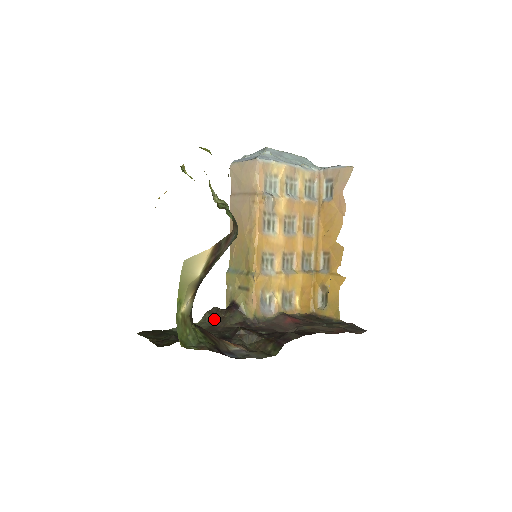
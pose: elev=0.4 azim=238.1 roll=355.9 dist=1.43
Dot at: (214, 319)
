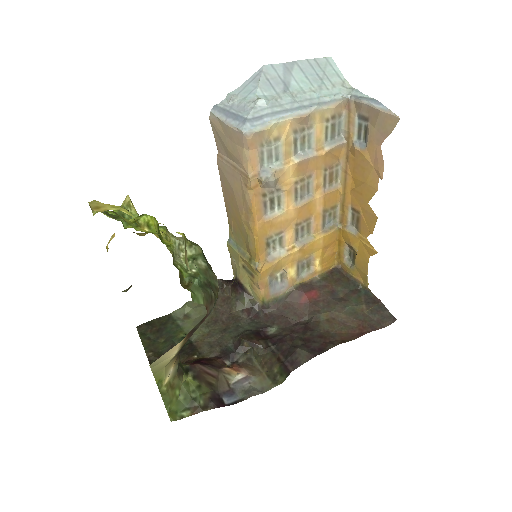
Dot at: (219, 298)
